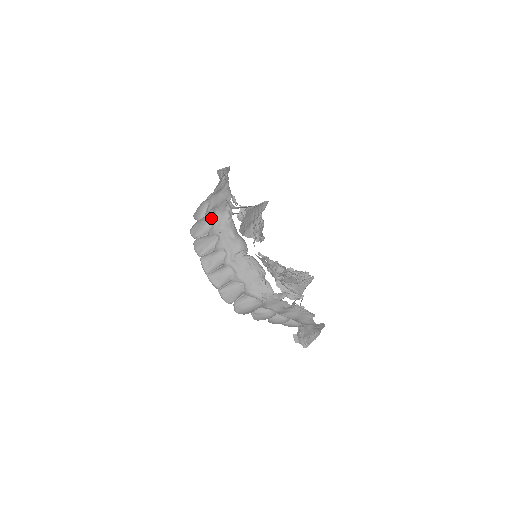
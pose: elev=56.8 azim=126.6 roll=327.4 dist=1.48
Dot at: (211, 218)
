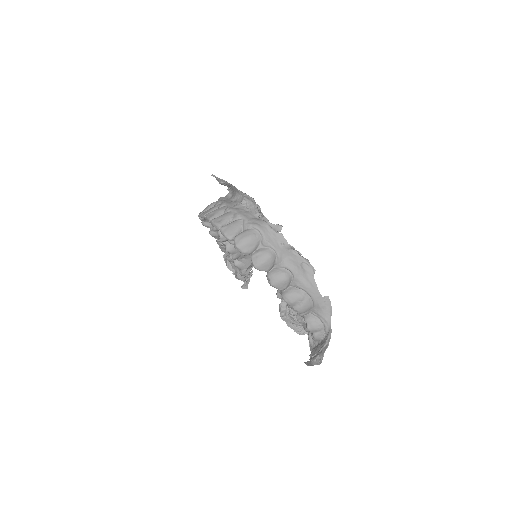
Dot at: (216, 201)
